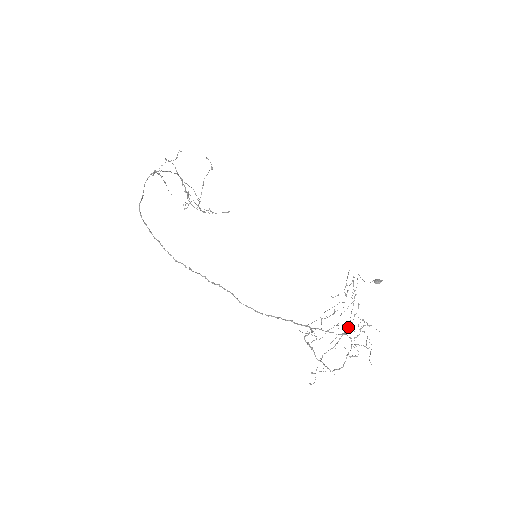
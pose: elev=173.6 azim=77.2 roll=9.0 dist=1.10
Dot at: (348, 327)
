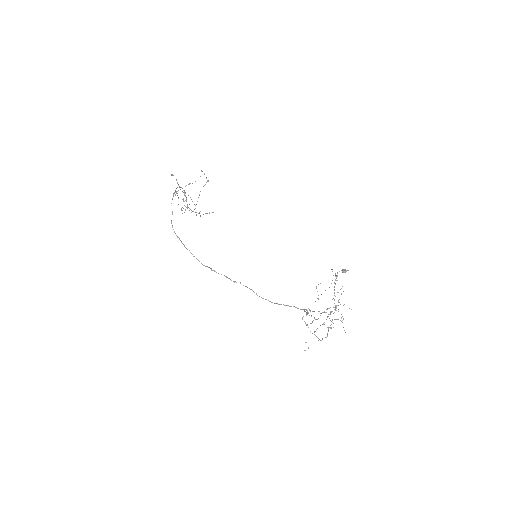
Dot at: occluded
